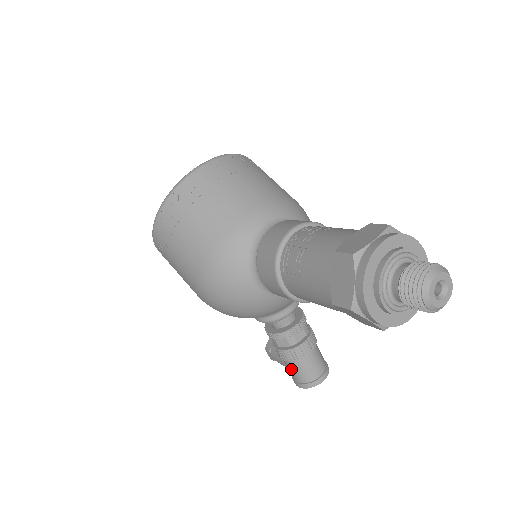
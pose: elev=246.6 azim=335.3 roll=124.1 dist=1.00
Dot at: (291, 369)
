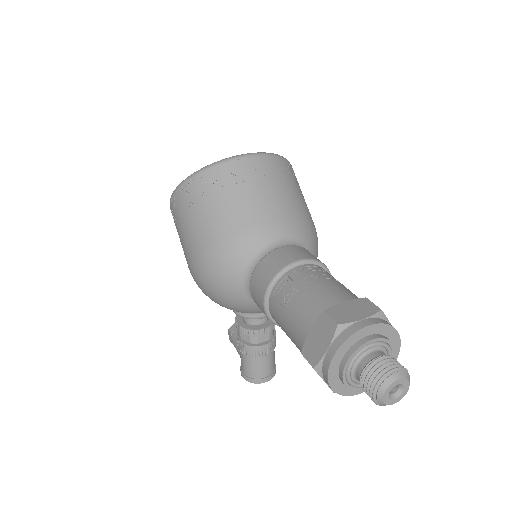
Dot at: (243, 360)
